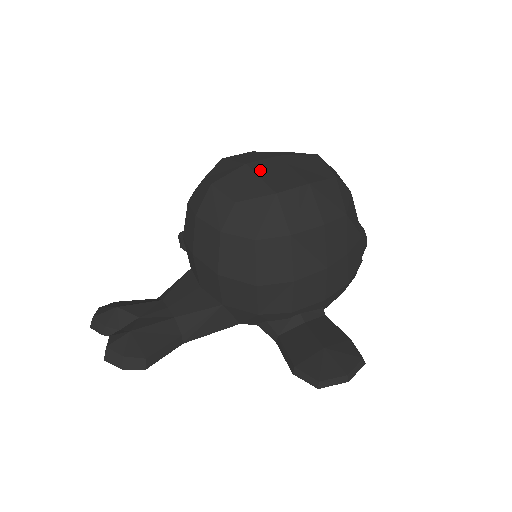
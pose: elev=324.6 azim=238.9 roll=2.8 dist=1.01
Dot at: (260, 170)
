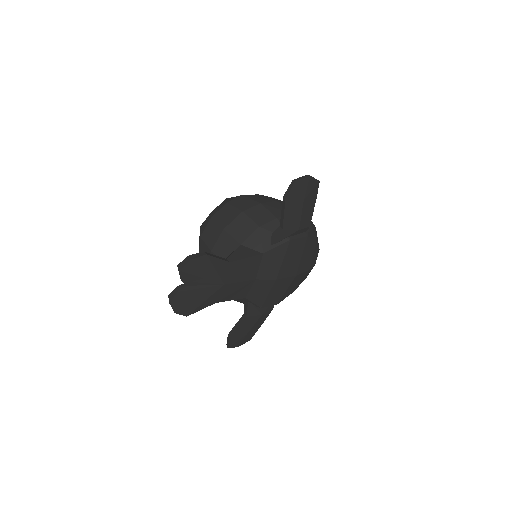
Dot at: occluded
